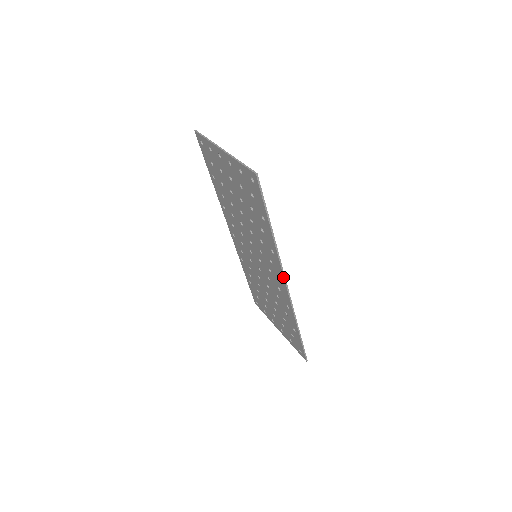
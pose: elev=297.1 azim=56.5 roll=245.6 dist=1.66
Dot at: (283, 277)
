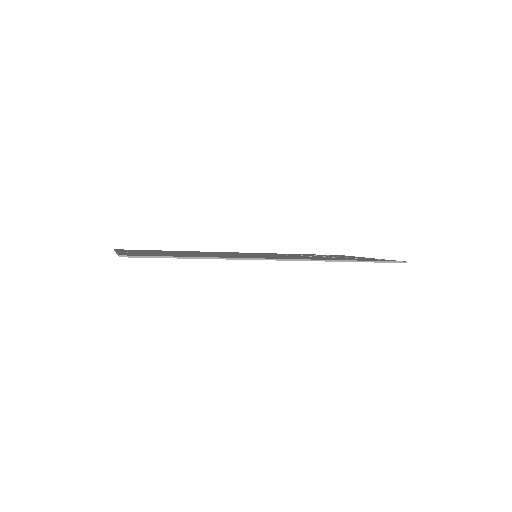
Dot at: occluded
